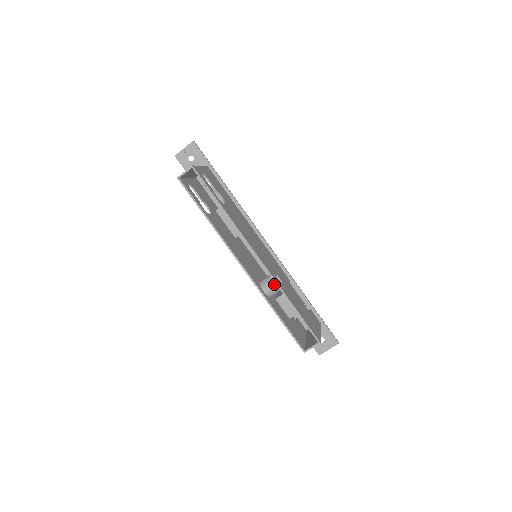
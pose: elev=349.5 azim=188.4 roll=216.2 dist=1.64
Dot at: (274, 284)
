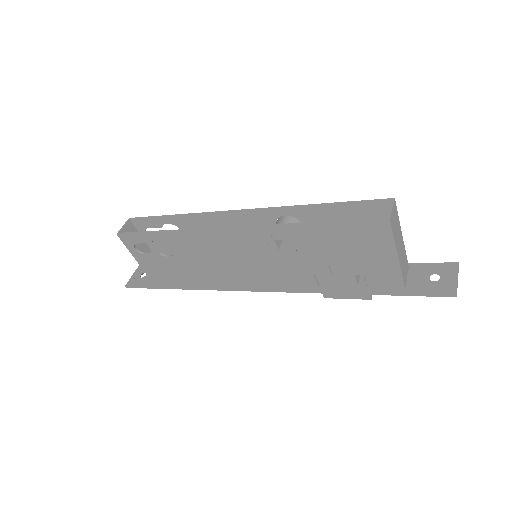
Dot at: (283, 219)
